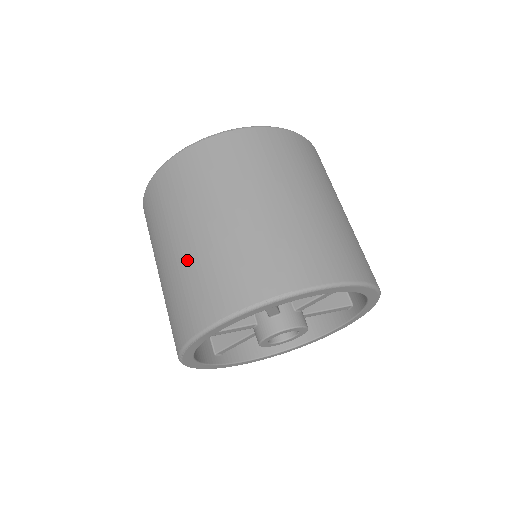
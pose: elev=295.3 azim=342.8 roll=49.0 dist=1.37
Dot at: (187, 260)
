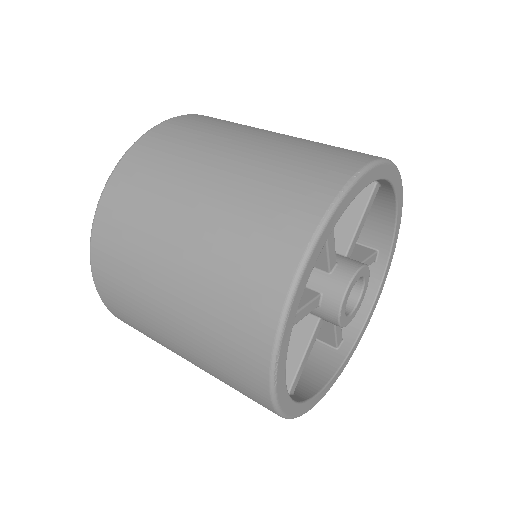
Dot at: (209, 236)
